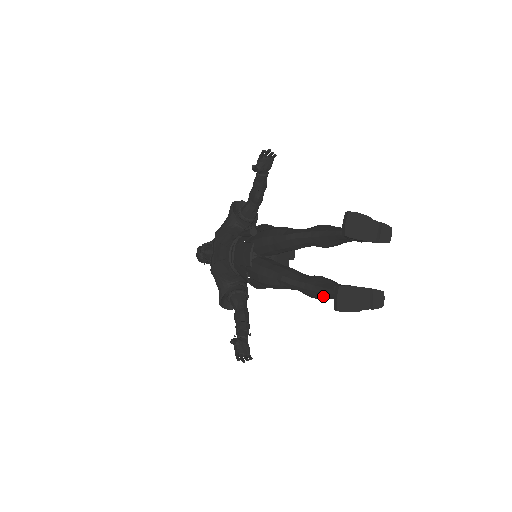
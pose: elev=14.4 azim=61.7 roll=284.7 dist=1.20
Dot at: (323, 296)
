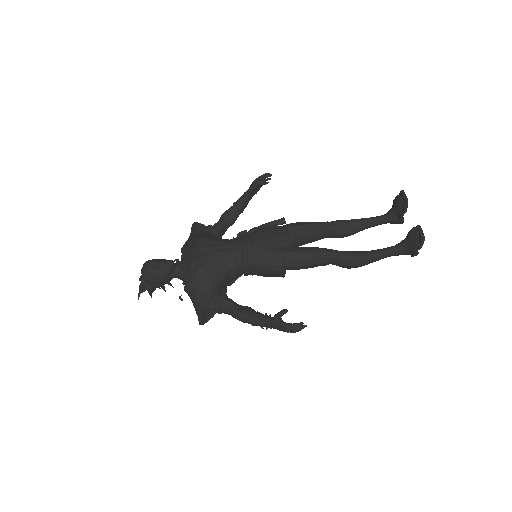
Dot at: (367, 259)
